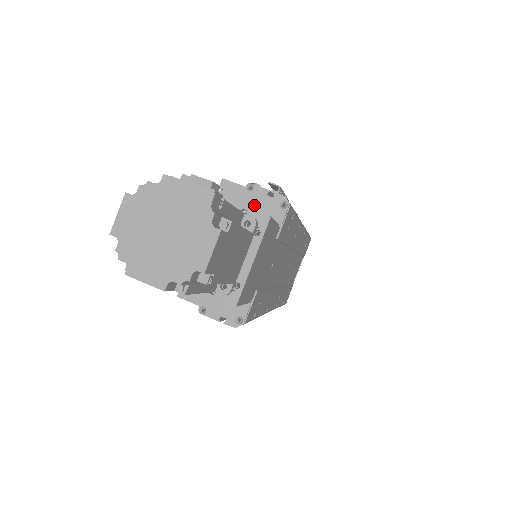
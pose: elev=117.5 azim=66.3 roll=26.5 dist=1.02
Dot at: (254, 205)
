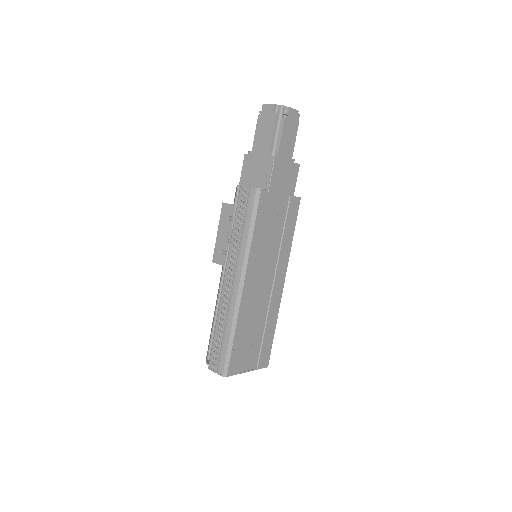
Dot at: occluded
